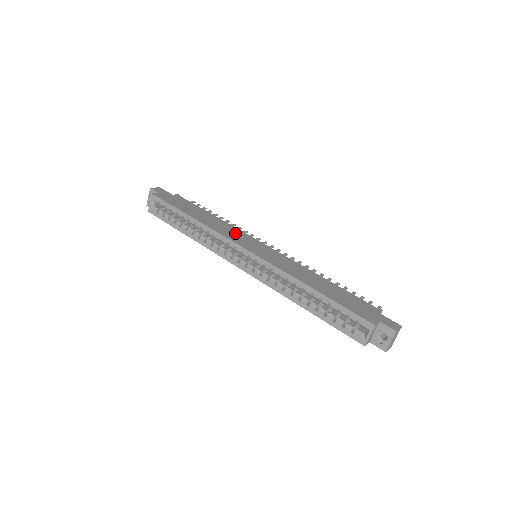
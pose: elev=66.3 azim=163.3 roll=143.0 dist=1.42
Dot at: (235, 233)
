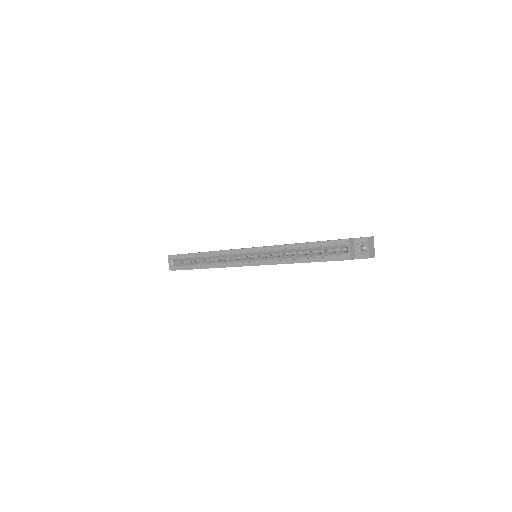
Dot at: occluded
